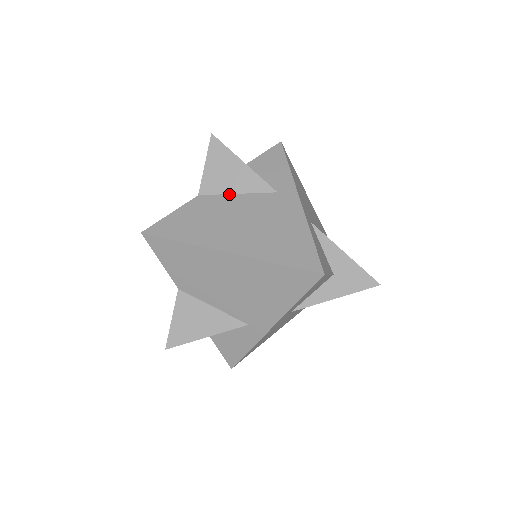
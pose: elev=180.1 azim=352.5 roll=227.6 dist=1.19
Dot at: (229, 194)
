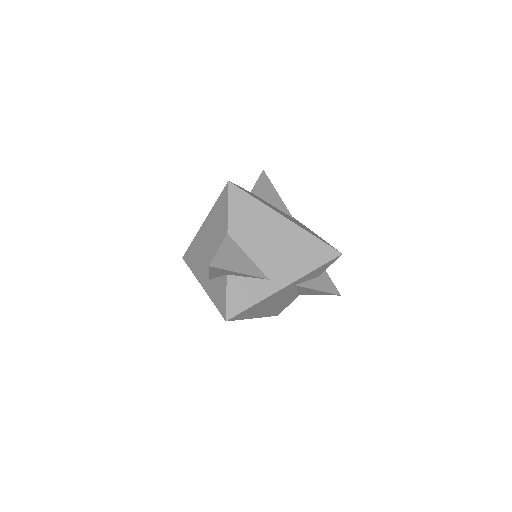
Dot at: (268, 203)
